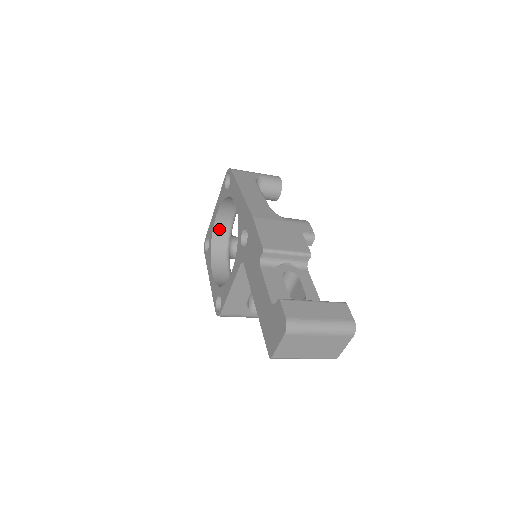
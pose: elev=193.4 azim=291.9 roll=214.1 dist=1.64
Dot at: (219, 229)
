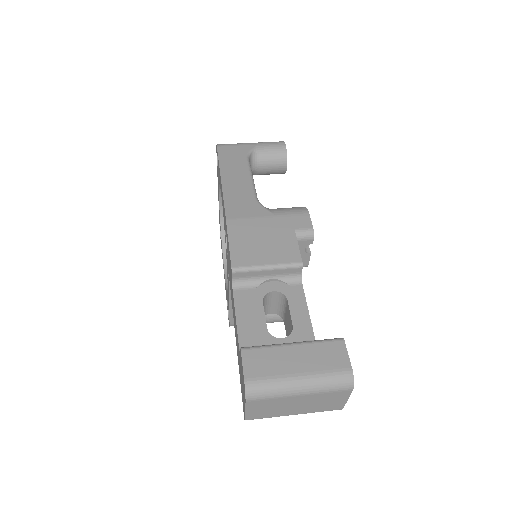
Dot at: occluded
